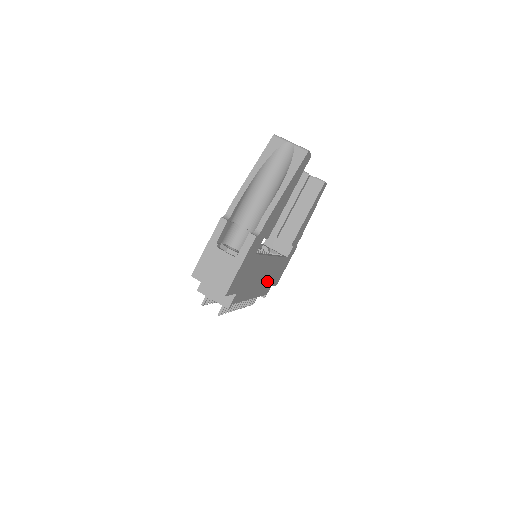
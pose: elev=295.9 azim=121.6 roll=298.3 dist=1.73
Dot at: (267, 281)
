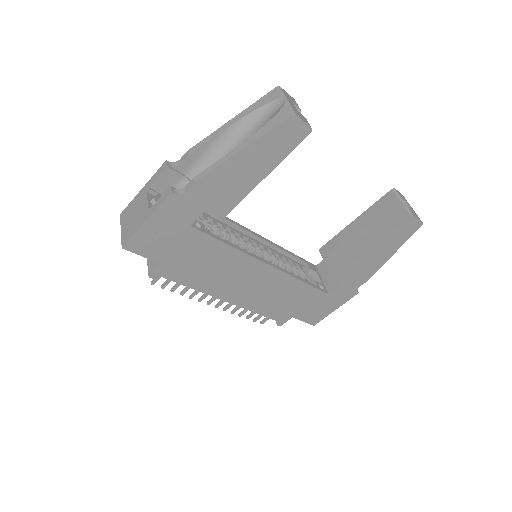
Dot at: (271, 300)
